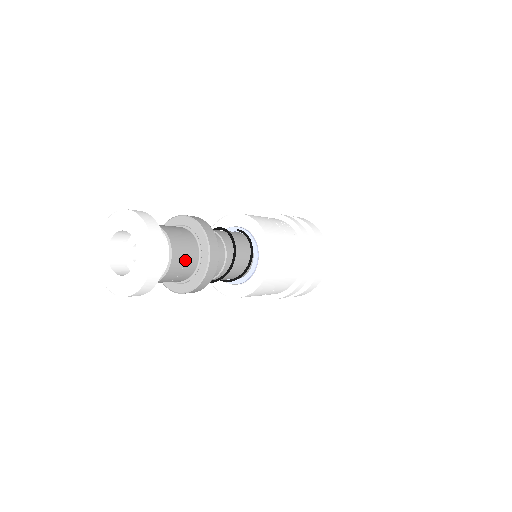
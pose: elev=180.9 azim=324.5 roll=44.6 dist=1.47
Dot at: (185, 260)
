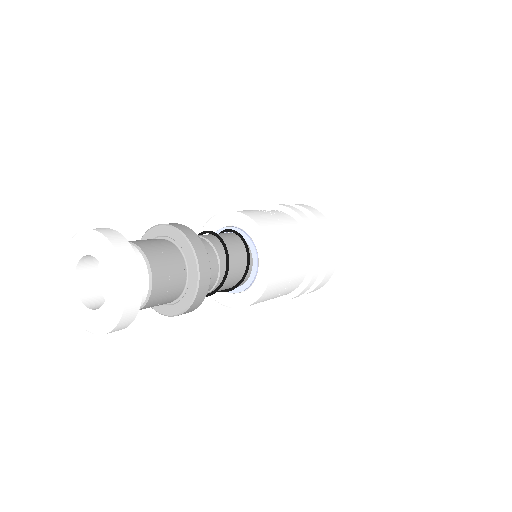
Dot at: (167, 263)
